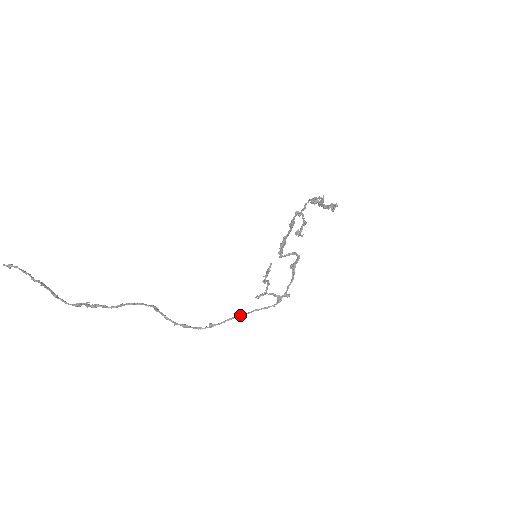
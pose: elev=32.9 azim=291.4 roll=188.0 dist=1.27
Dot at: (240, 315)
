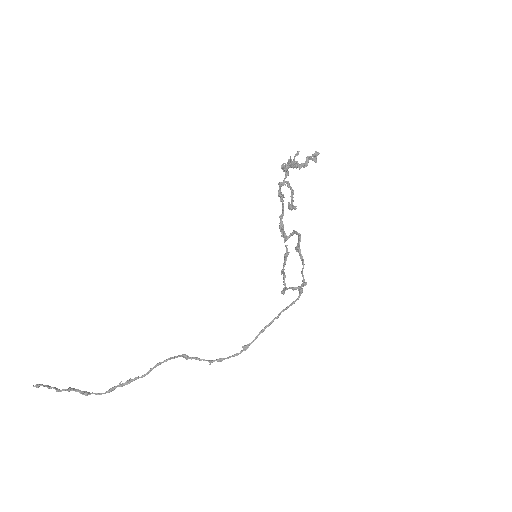
Dot at: (269, 324)
